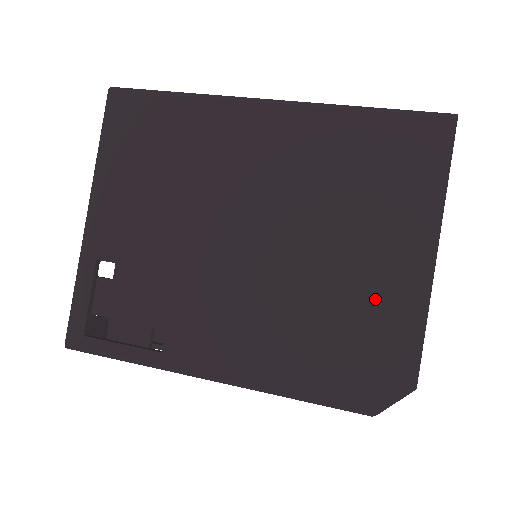
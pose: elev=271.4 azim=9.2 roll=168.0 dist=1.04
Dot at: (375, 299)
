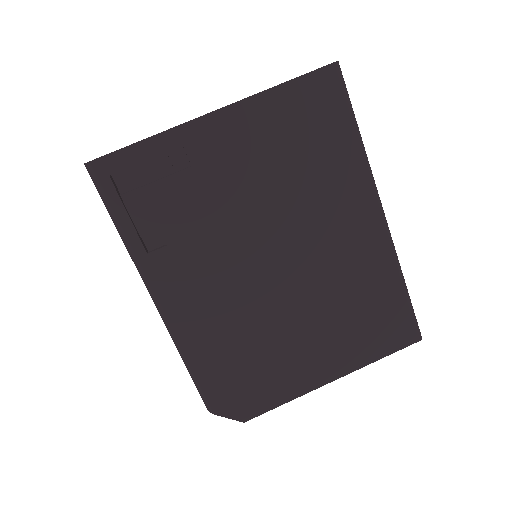
Dot at: (285, 367)
